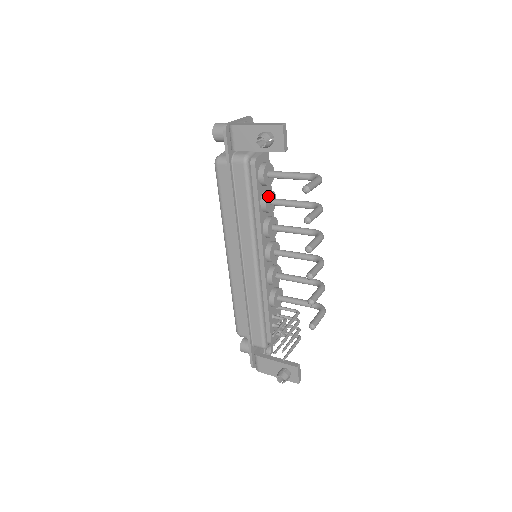
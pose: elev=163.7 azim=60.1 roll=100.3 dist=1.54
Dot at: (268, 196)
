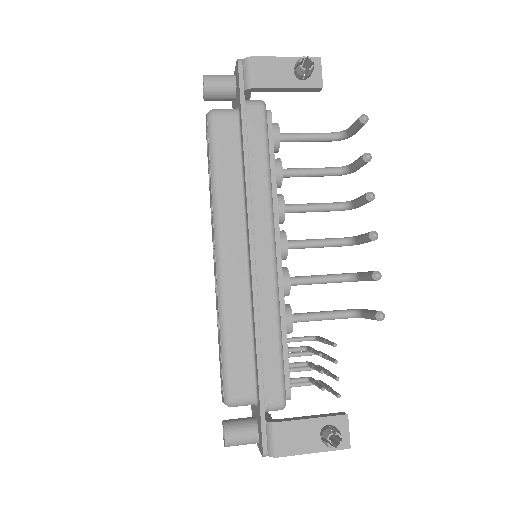
Dot at: (280, 162)
